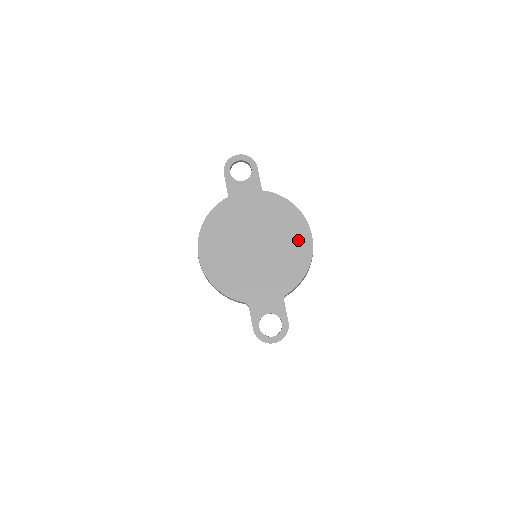
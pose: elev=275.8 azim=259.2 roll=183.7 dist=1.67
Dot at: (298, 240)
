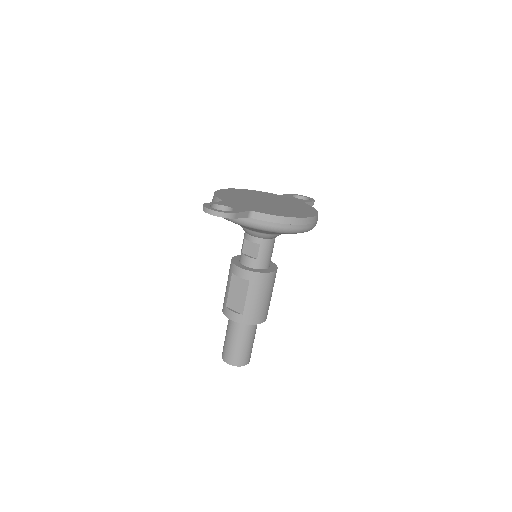
Dot at: (299, 213)
